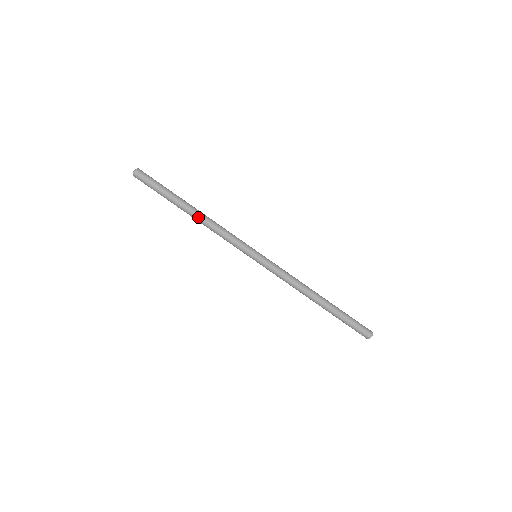
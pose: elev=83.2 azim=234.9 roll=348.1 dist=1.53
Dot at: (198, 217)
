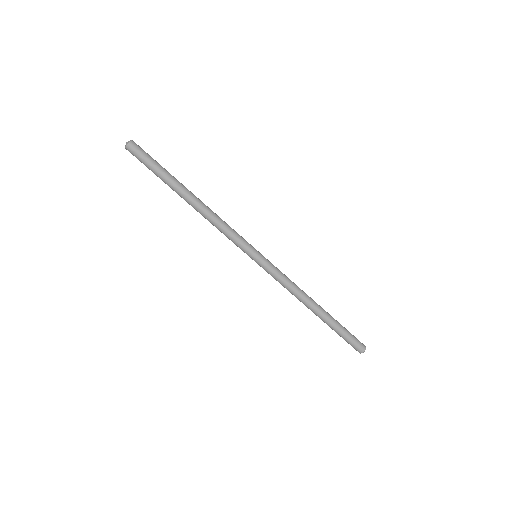
Dot at: (200, 203)
